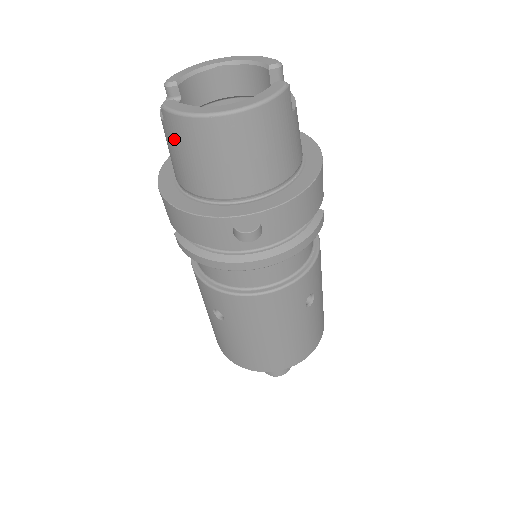
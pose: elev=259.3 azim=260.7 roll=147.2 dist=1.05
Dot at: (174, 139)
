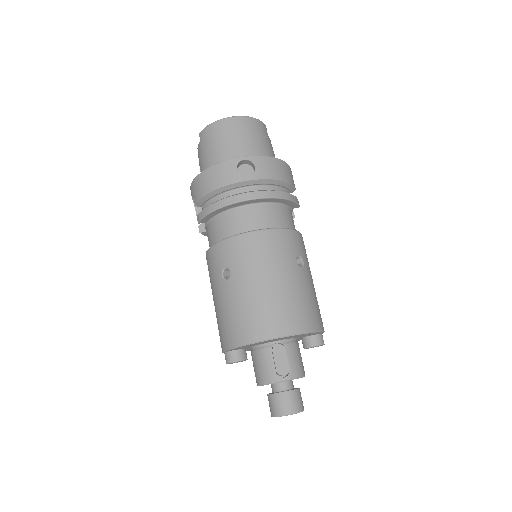
Dot at: (205, 143)
